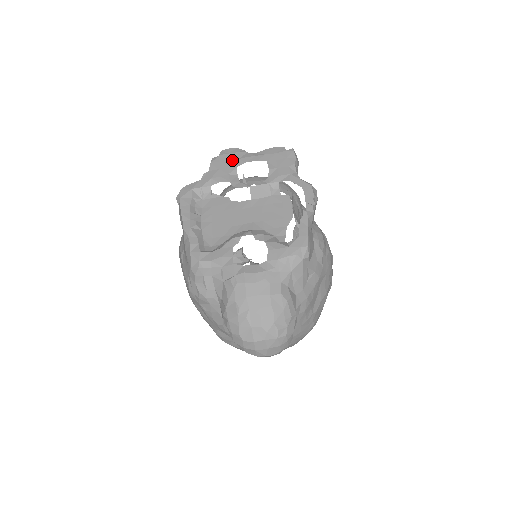
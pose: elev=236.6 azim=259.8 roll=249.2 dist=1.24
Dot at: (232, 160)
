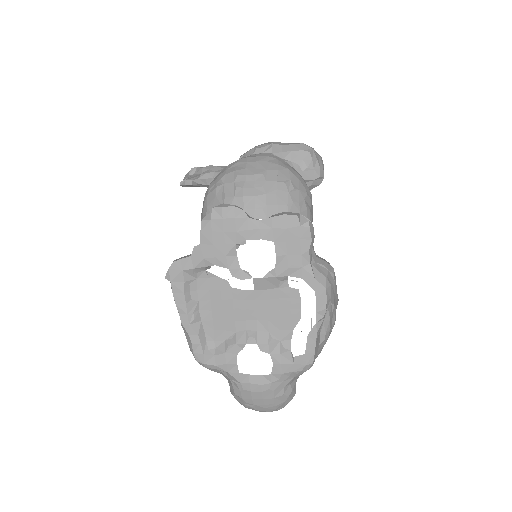
Dot at: (229, 232)
